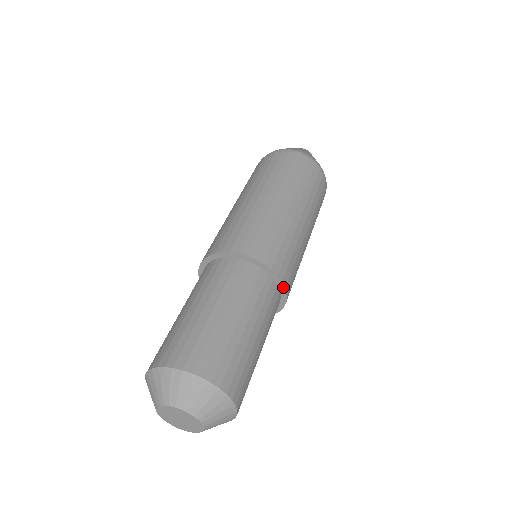
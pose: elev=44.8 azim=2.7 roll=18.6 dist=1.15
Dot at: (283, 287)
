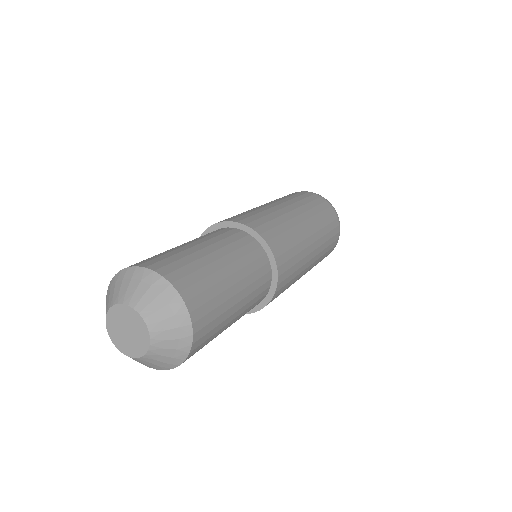
Dot at: (273, 291)
